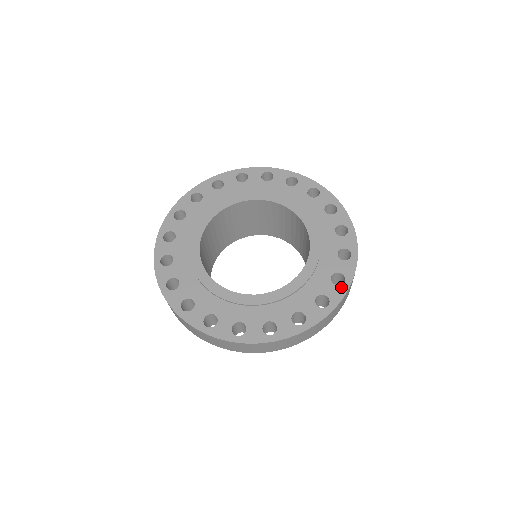
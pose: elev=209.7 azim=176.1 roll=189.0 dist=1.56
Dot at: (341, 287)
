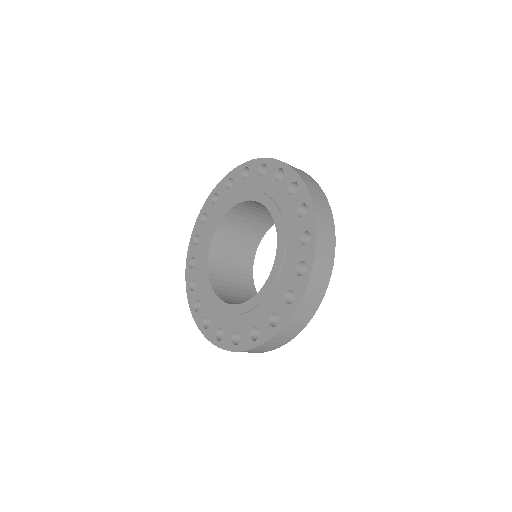
Dot at: (308, 213)
